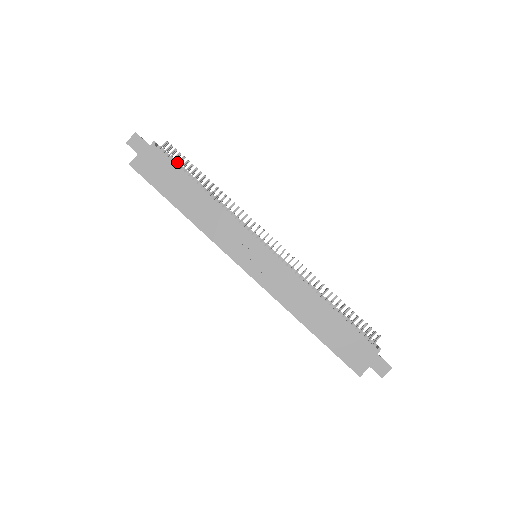
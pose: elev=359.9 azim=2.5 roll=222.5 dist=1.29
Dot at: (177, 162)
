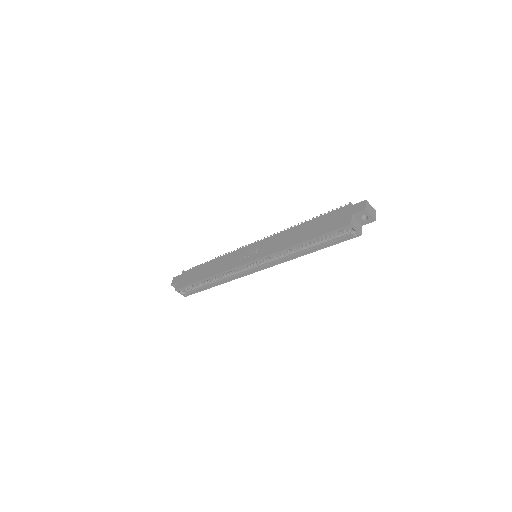
Dot at: occluded
